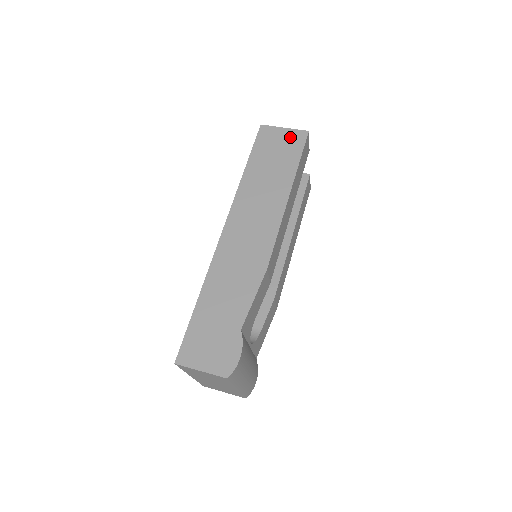
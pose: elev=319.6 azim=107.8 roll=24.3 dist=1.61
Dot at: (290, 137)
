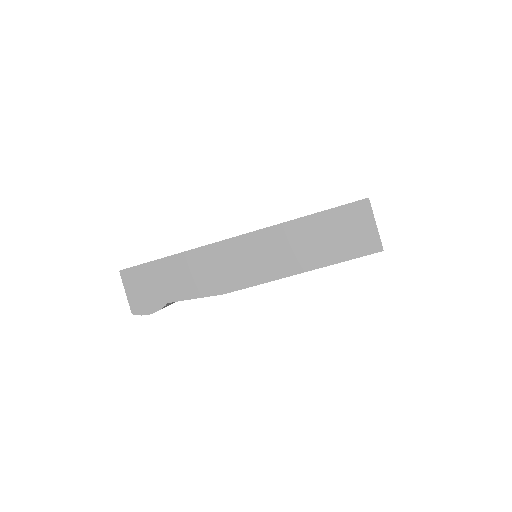
Dot at: (367, 237)
